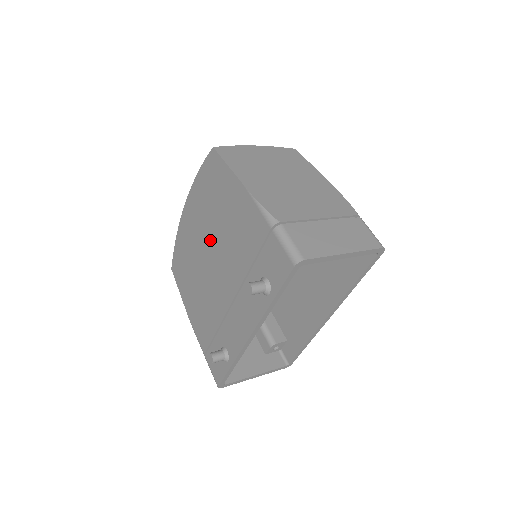
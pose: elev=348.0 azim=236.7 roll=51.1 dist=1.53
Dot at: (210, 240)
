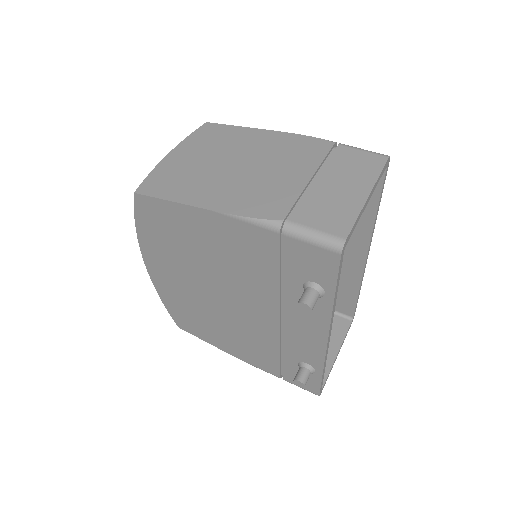
Dot at: (206, 281)
